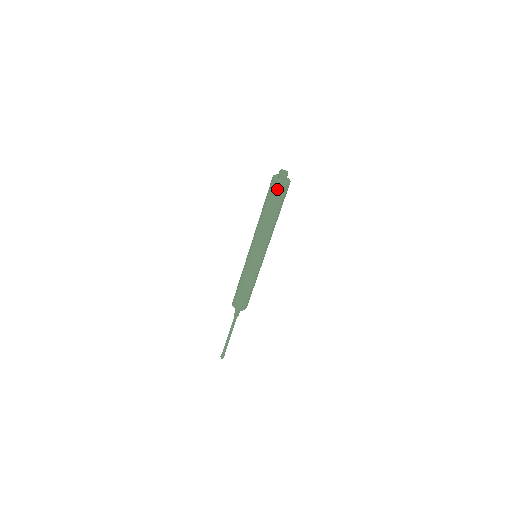
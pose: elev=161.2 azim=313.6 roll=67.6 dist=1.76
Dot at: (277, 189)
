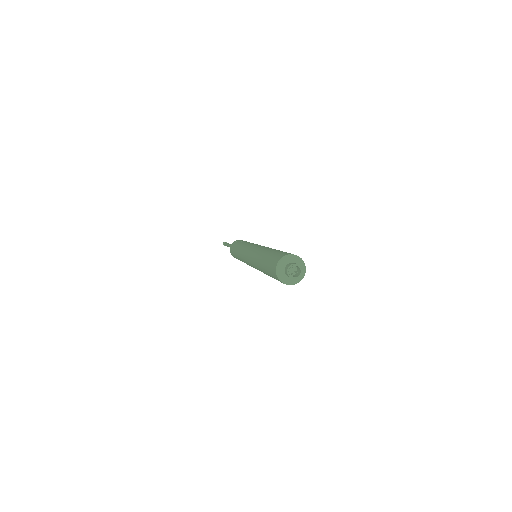
Dot at: (278, 280)
